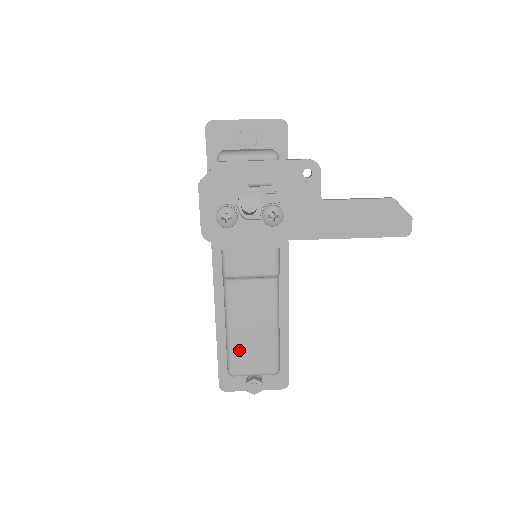
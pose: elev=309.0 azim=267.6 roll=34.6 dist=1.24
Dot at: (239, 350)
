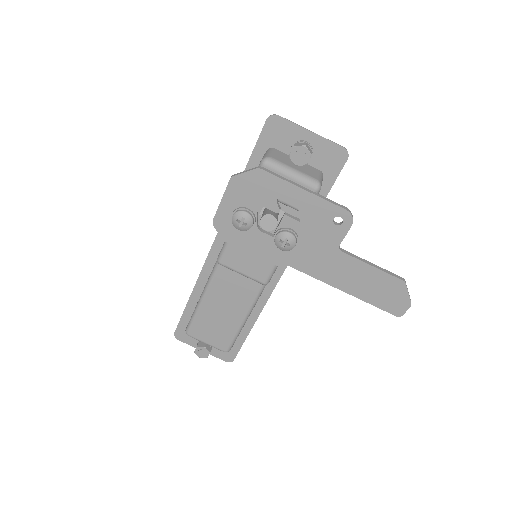
Dot at: (203, 320)
